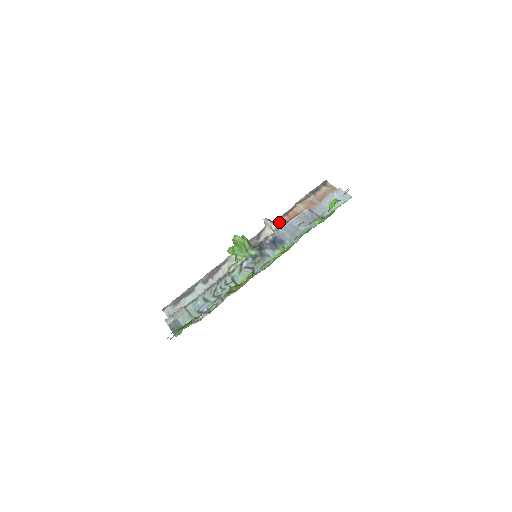
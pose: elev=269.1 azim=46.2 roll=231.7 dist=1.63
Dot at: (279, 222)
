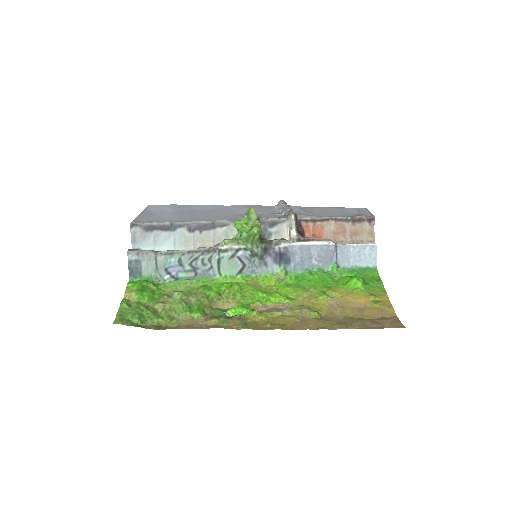
Dot at: (302, 224)
